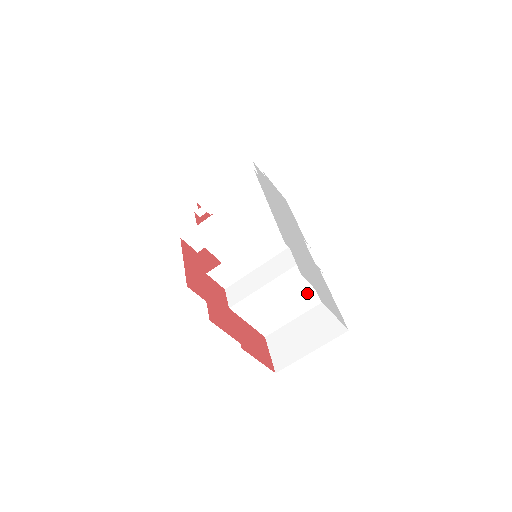
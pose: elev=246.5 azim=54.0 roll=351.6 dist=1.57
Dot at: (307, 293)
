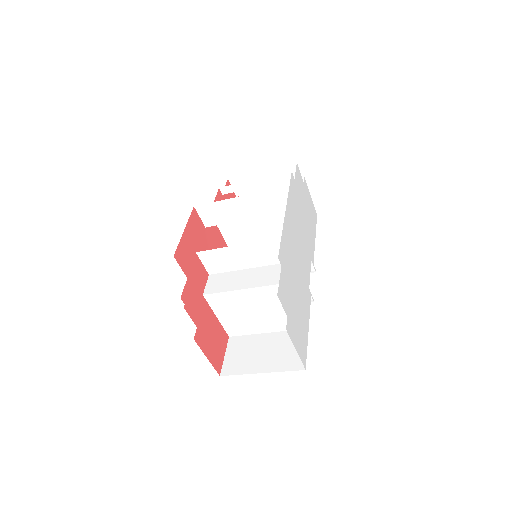
Dot at: (284, 315)
